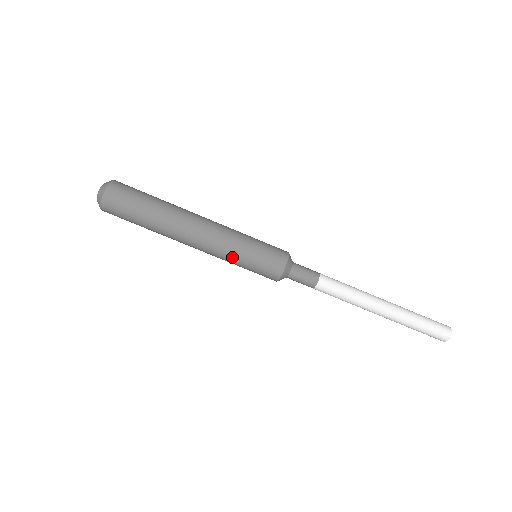
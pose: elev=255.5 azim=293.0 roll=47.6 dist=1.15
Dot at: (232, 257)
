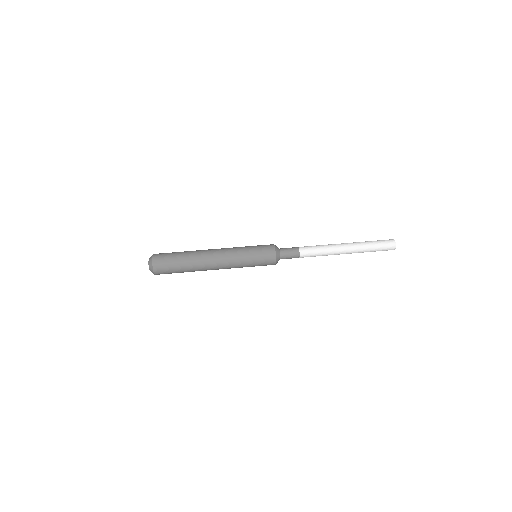
Dot at: (242, 256)
